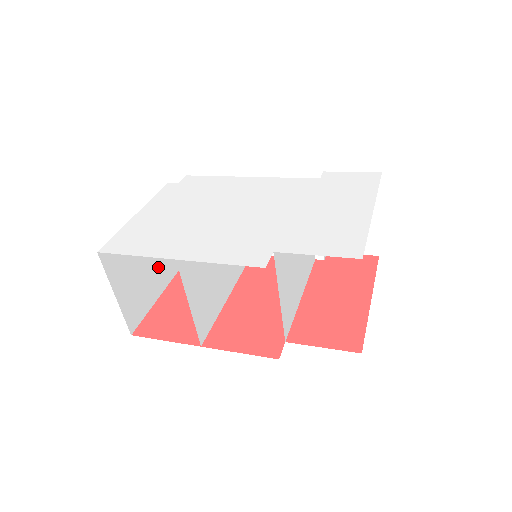
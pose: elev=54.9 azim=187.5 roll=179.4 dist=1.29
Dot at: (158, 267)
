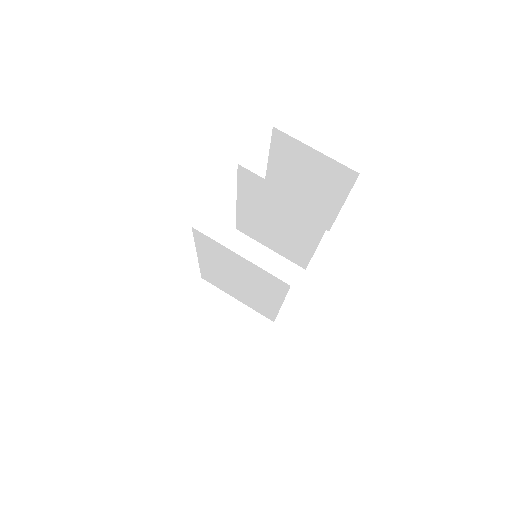
Dot at: occluded
